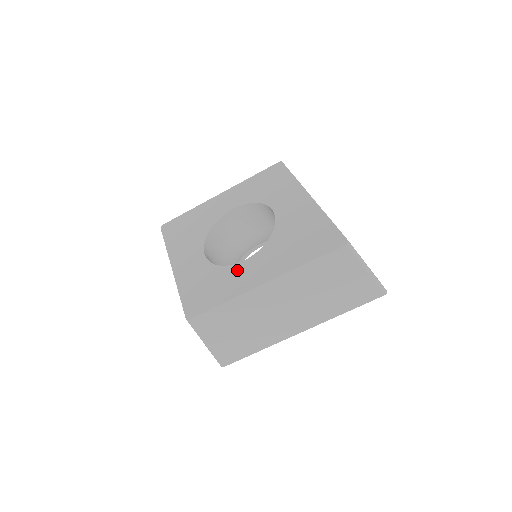
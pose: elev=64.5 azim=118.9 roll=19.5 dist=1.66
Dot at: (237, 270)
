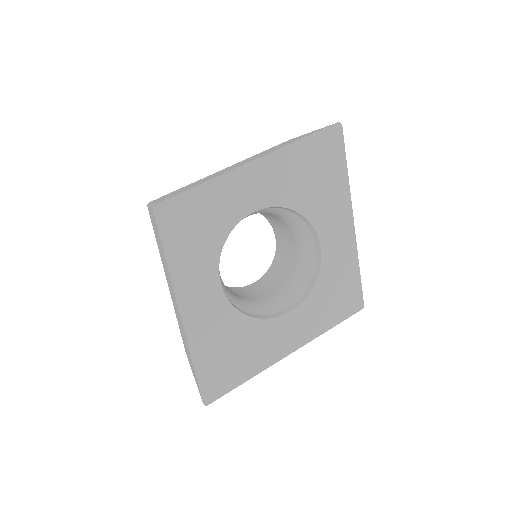
Dot at: occluded
